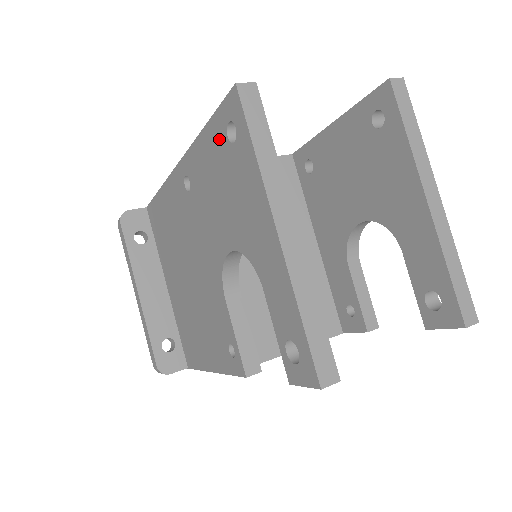
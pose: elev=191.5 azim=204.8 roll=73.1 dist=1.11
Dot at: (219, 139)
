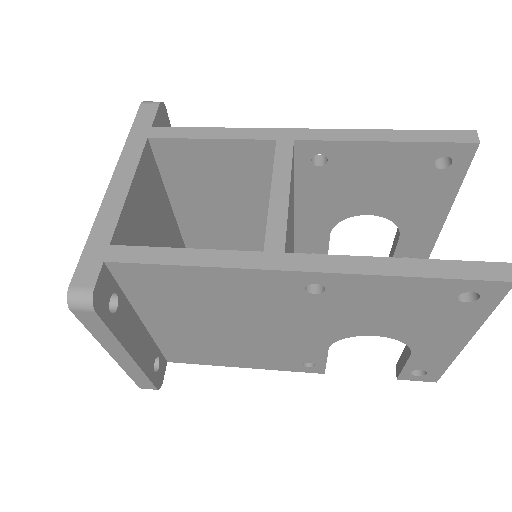
Dot at: (439, 293)
